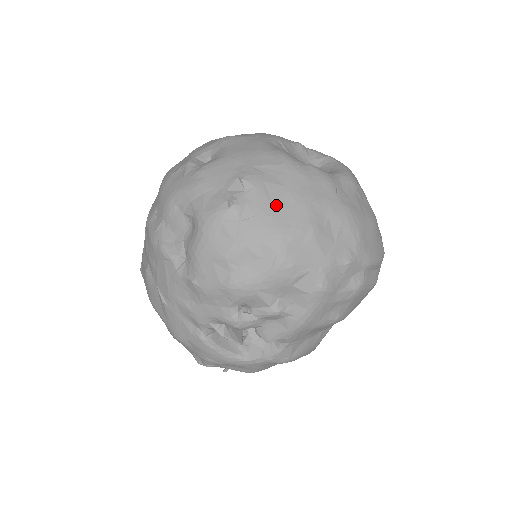
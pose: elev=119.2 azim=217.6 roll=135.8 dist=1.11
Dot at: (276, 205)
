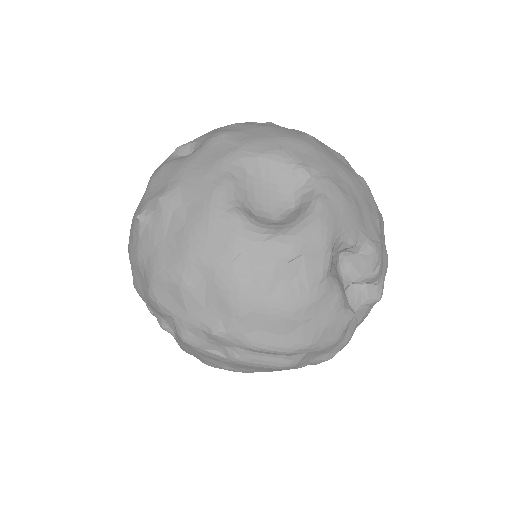
Dot at: (167, 240)
